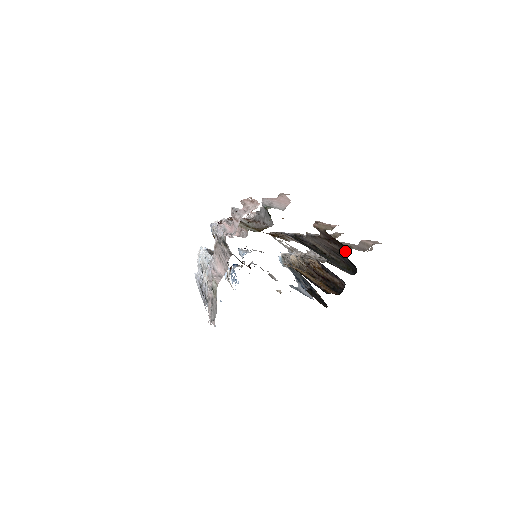
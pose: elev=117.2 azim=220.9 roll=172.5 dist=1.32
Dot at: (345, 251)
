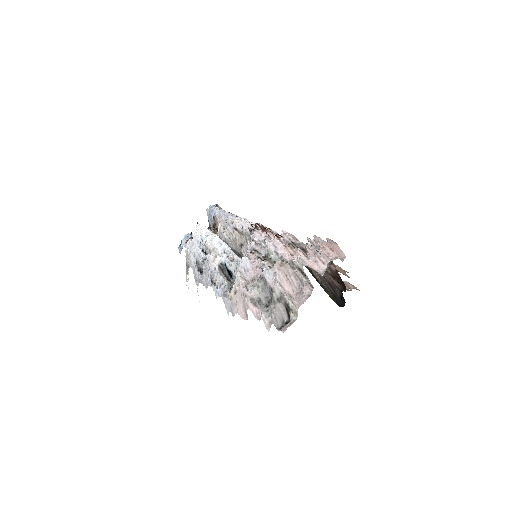
Dot at: (344, 291)
